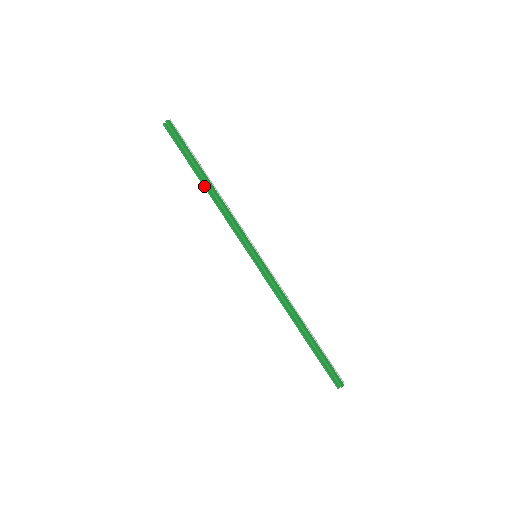
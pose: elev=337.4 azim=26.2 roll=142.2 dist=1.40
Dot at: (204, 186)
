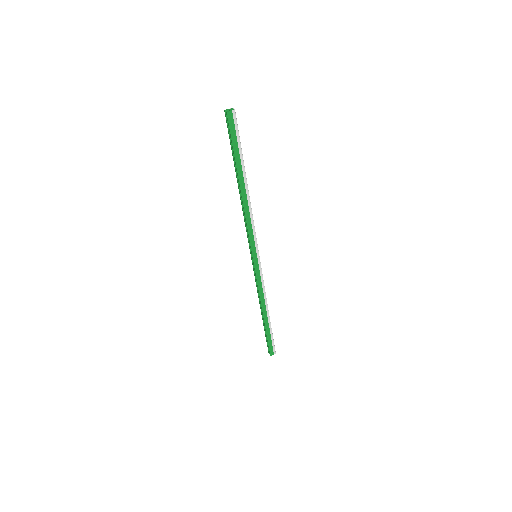
Dot at: (238, 185)
